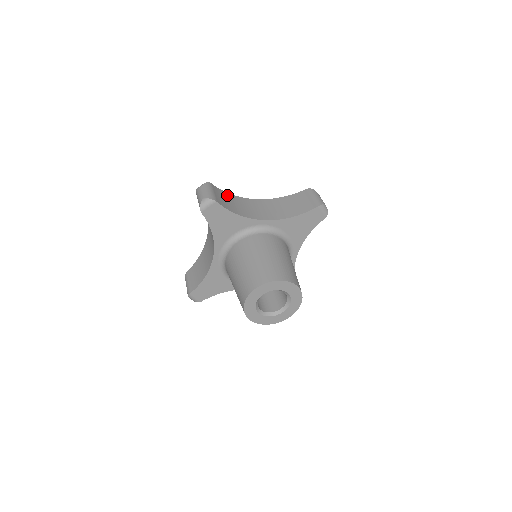
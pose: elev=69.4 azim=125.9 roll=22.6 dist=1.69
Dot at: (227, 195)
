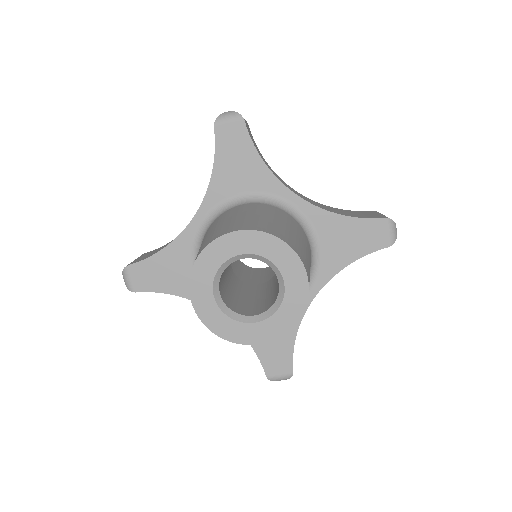
Dot at: occluded
